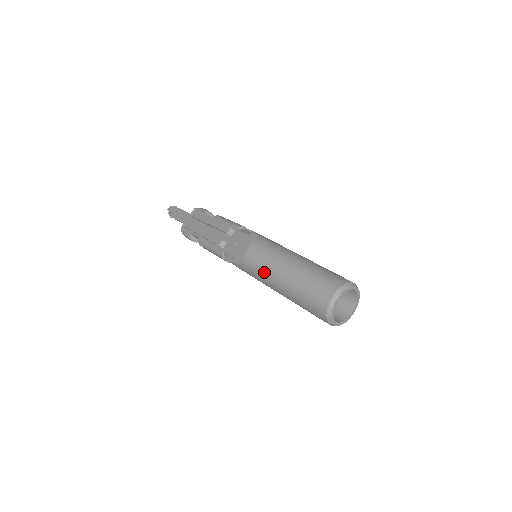
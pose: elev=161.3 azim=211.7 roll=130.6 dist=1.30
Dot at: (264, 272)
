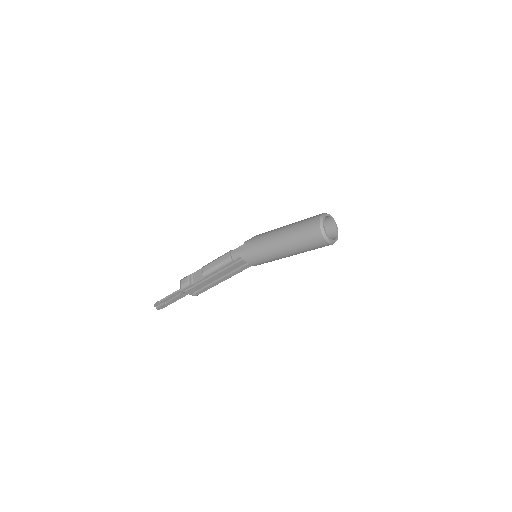
Dot at: (274, 229)
